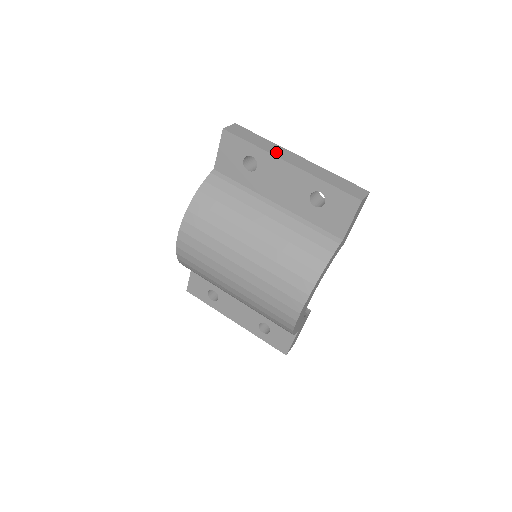
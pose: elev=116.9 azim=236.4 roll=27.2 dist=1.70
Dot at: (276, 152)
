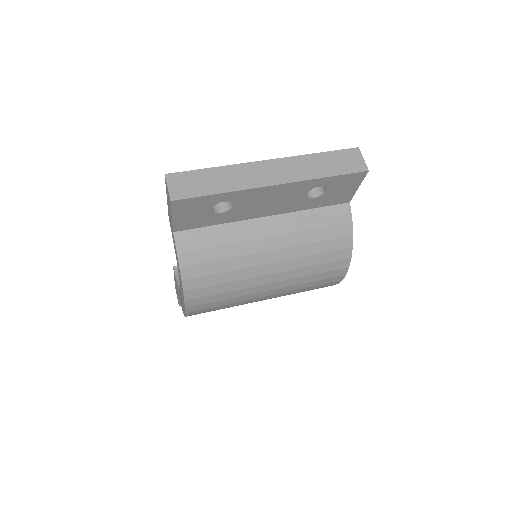
Dot at: (248, 181)
